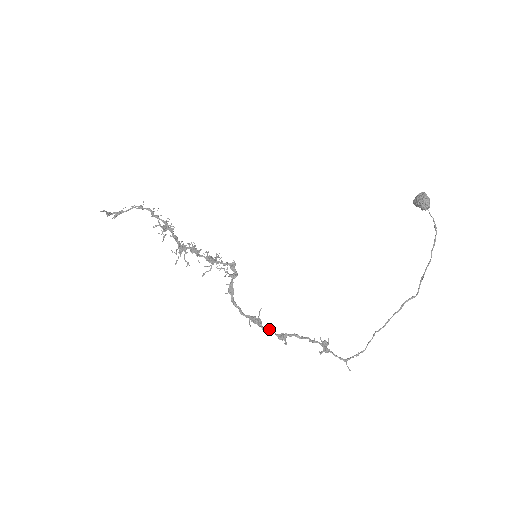
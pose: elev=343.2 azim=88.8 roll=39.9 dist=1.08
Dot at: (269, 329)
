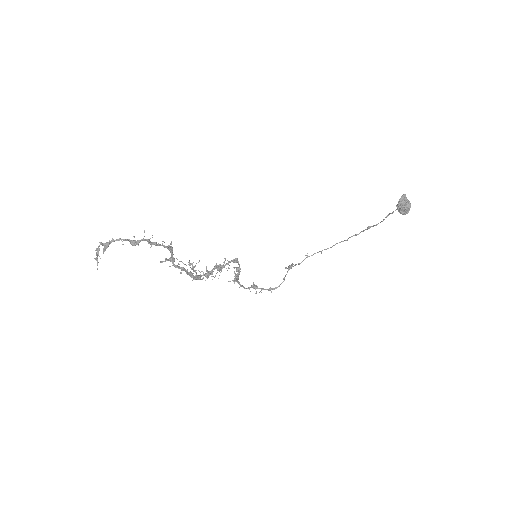
Dot at: (262, 289)
